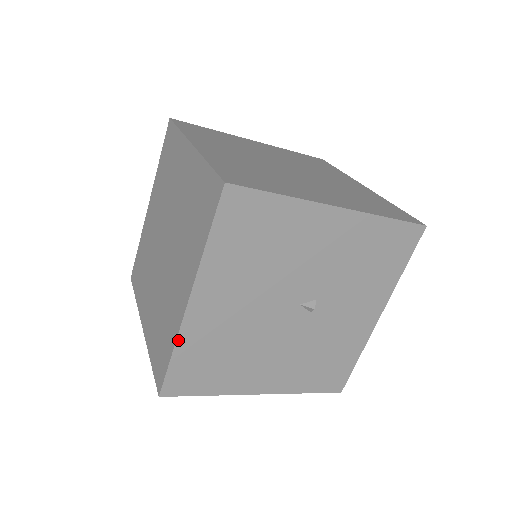
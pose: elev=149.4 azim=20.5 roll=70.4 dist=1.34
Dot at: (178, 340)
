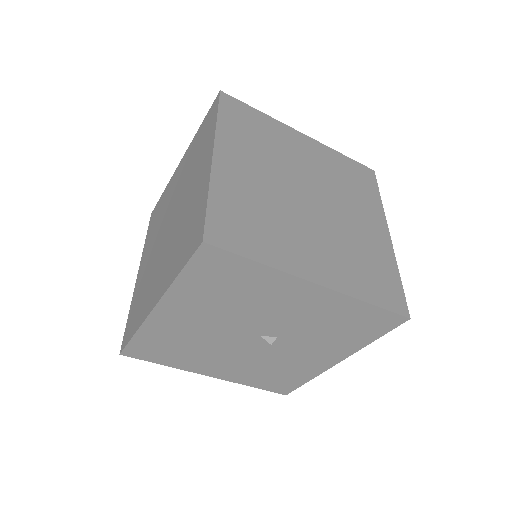
Dot at: (141, 328)
